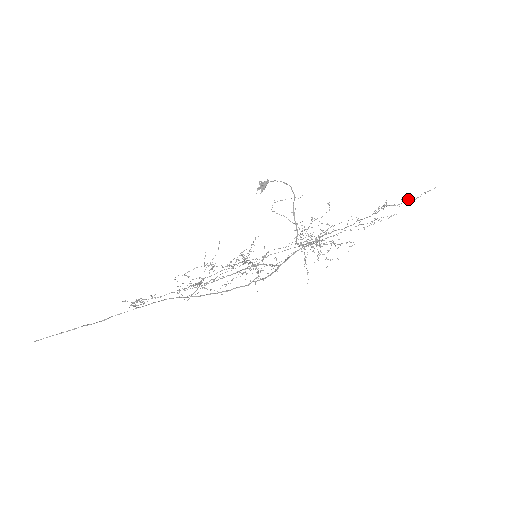
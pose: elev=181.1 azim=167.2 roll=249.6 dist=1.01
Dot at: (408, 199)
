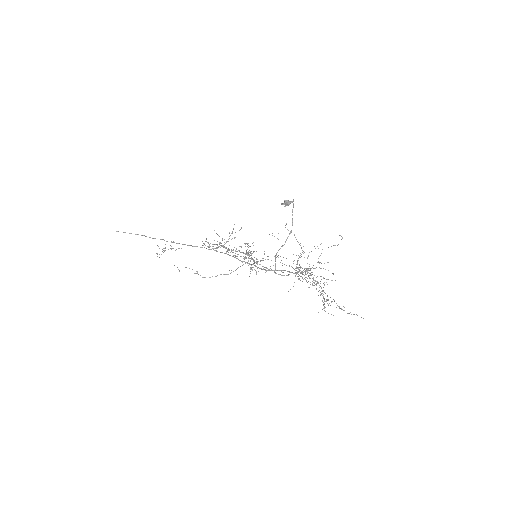
Dot at: occluded
